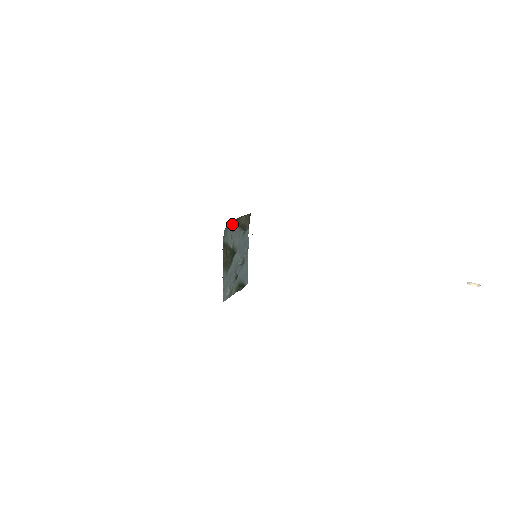
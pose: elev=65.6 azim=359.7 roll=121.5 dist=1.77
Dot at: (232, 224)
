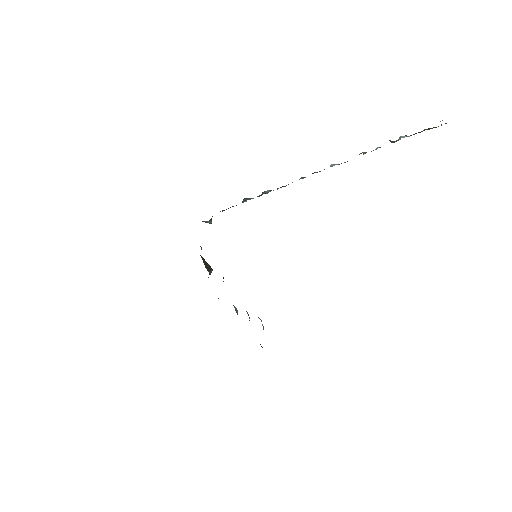
Dot at: occluded
